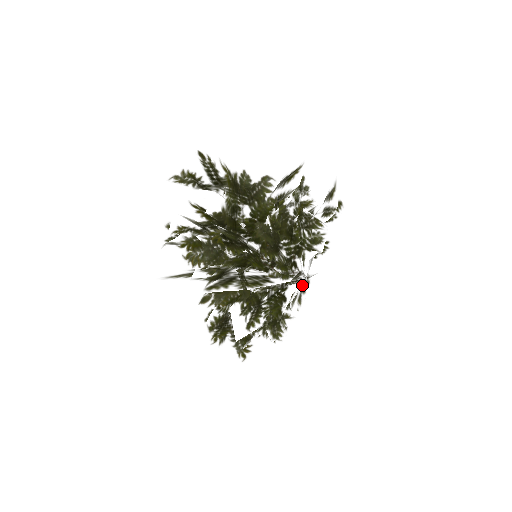
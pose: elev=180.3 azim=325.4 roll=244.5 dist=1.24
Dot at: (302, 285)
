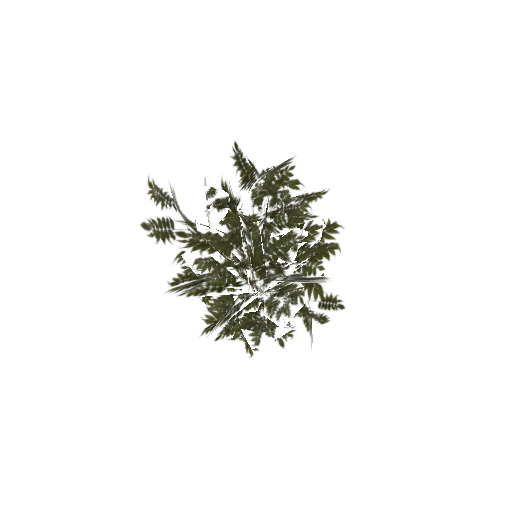
Dot at: (266, 298)
